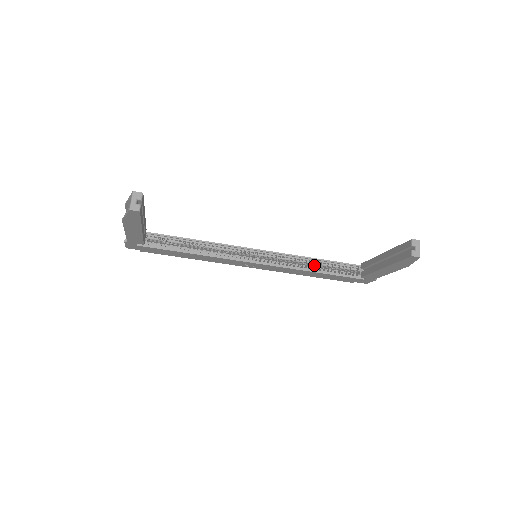
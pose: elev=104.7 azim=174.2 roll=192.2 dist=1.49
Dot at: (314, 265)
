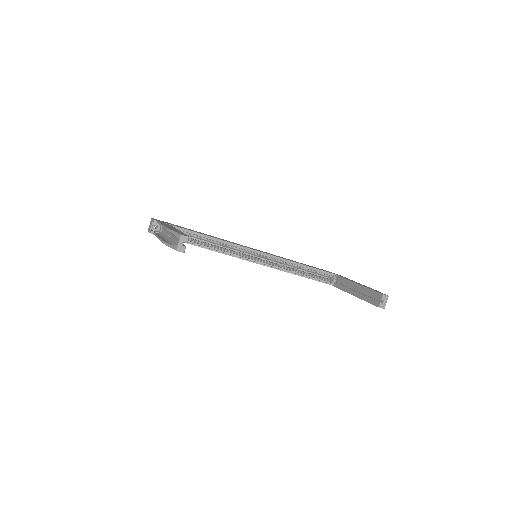
Dot at: occluded
